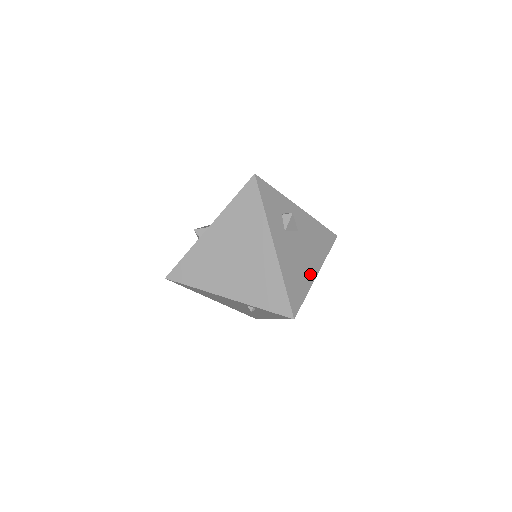
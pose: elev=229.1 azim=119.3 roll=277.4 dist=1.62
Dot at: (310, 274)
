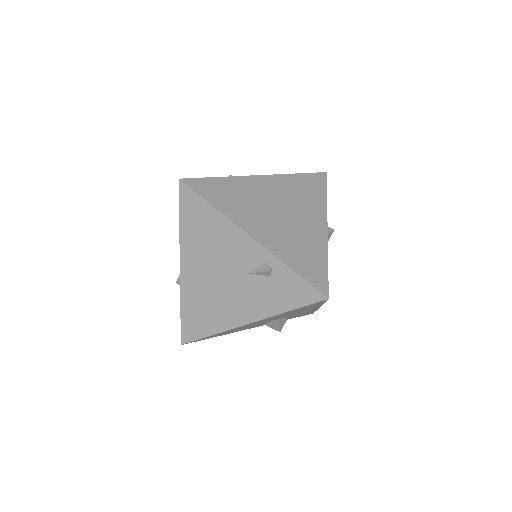
Dot at: occluded
